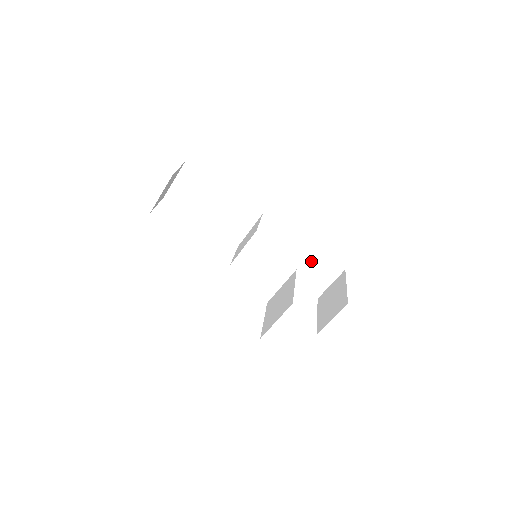
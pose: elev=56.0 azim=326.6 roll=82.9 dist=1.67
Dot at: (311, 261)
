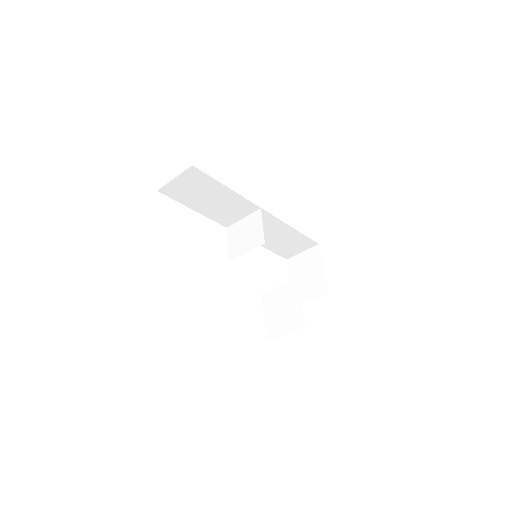
Dot at: (292, 238)
